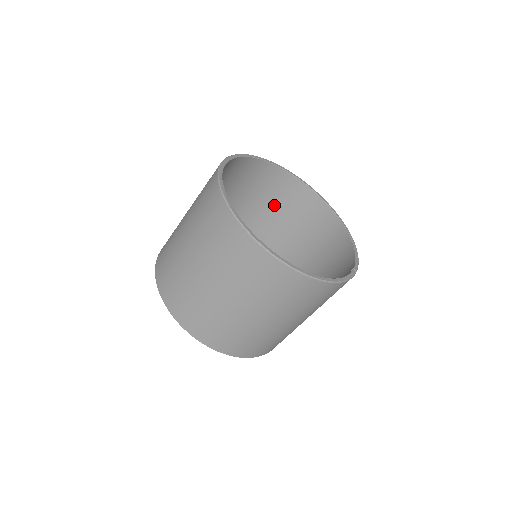
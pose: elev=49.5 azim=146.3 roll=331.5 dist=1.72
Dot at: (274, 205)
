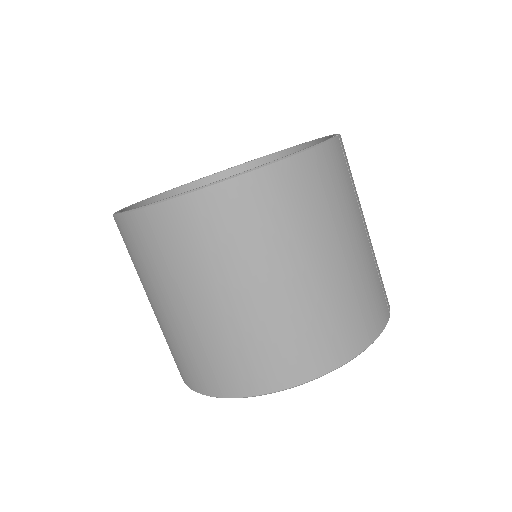
Dot at: occluded
